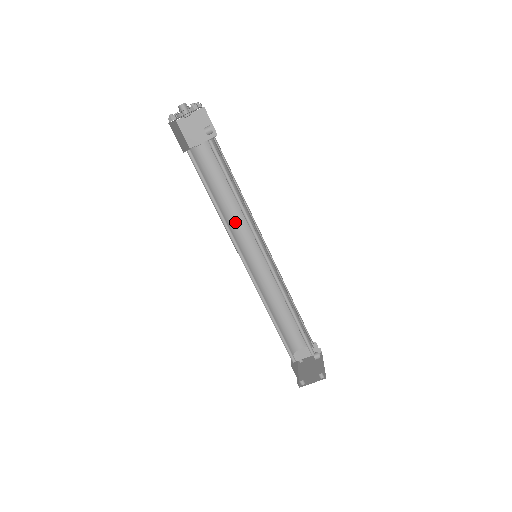
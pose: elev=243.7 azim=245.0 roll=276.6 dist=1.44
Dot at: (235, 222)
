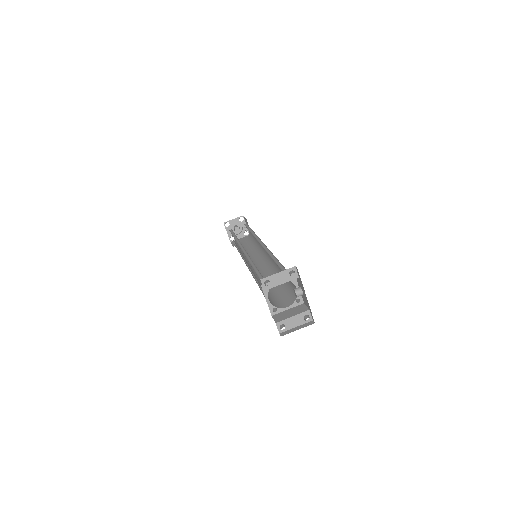
Dot at: occluded
